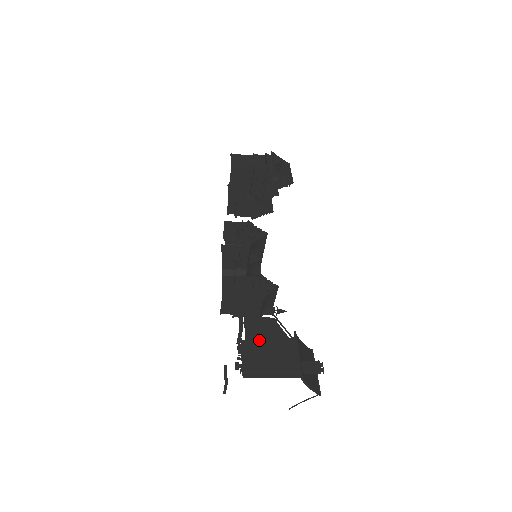
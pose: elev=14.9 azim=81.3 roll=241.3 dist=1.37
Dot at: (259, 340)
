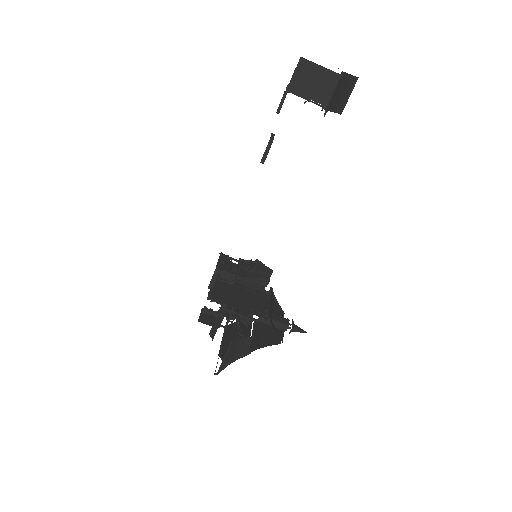
Dot at: occluded
